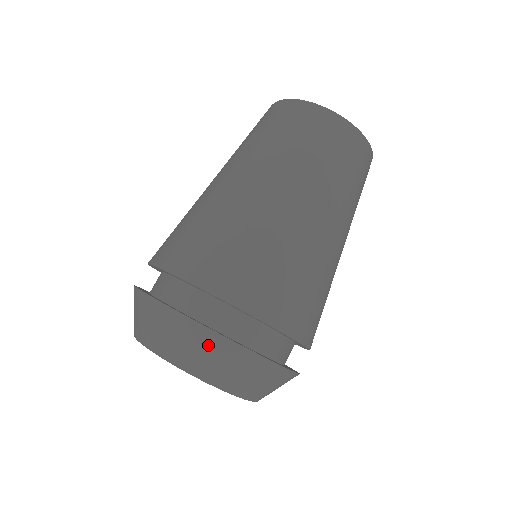
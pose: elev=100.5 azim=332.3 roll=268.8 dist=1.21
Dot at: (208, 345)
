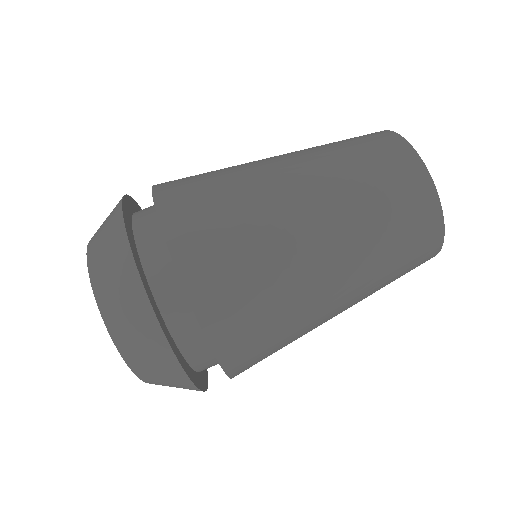
Dot at: (112, 230)
